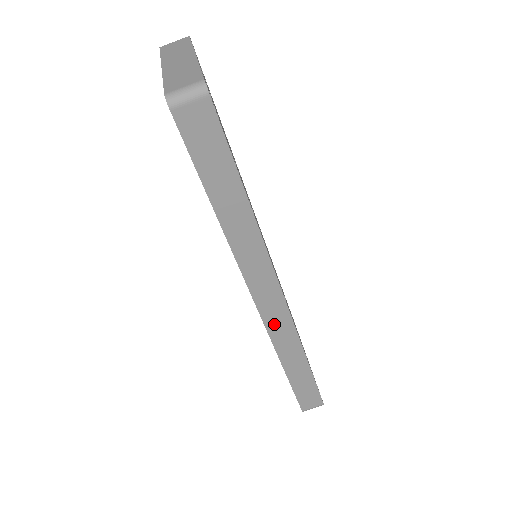
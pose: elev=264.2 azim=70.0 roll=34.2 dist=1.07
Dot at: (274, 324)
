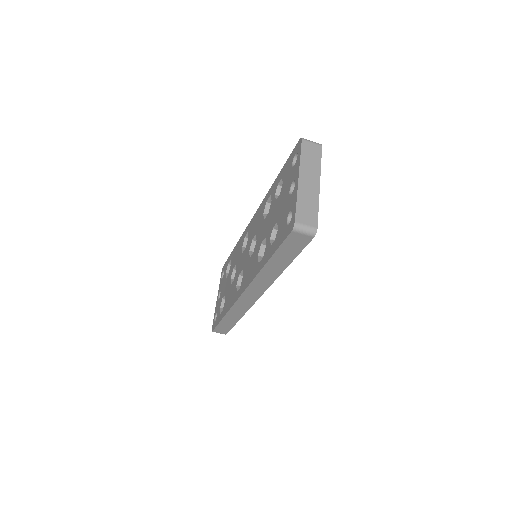
Dot at: (242, 302)
